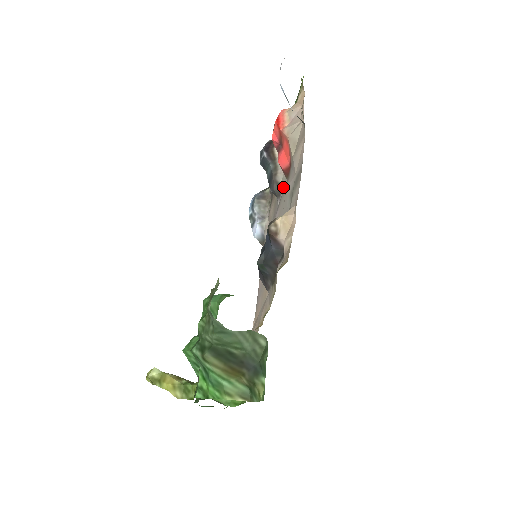
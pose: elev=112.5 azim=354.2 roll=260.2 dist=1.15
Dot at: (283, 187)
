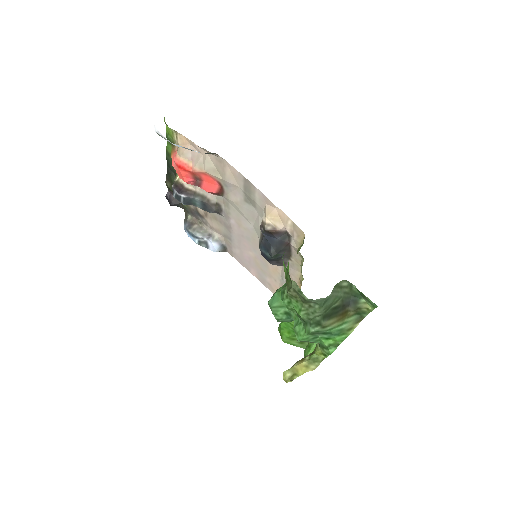
Dot at: (222, 203)
